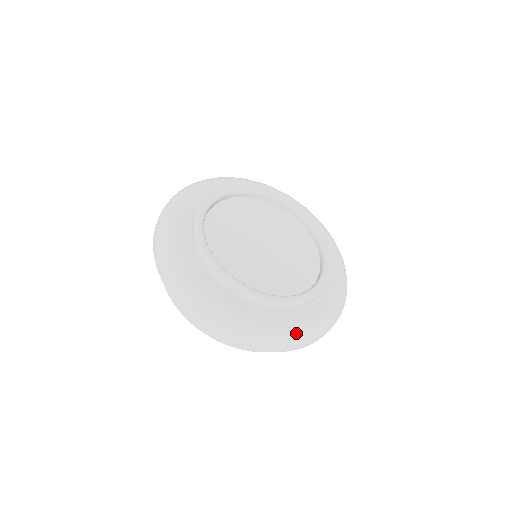
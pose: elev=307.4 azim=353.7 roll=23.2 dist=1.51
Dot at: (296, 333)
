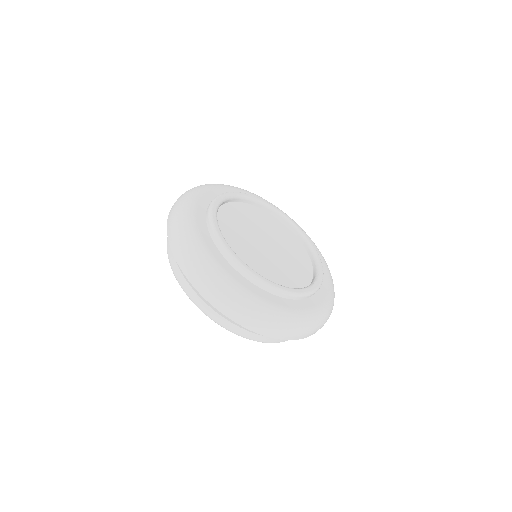
Dot at: (231, 291)
